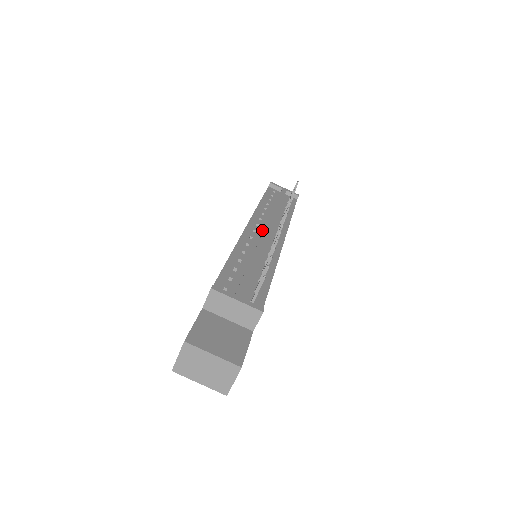
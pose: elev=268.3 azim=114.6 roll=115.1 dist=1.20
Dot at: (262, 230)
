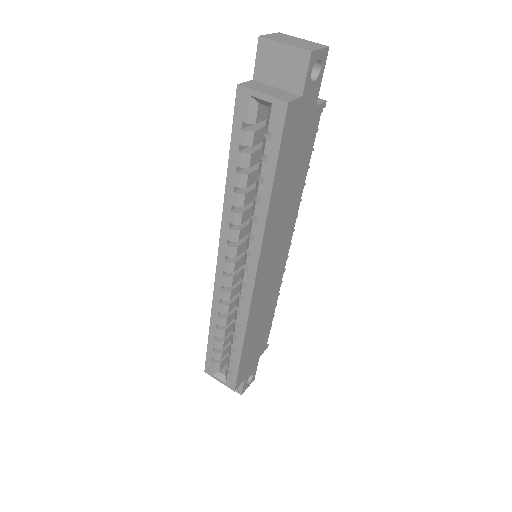
Dot at: occluded
